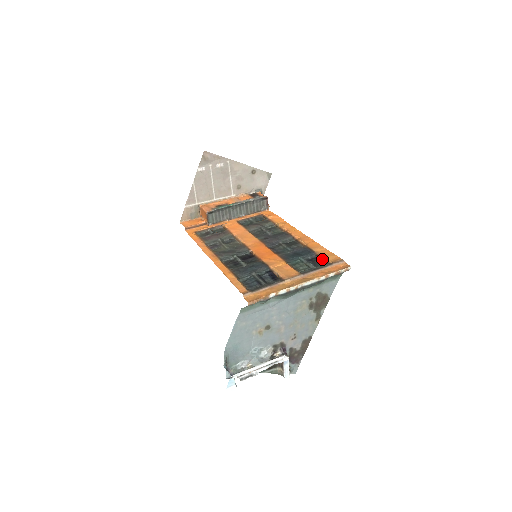
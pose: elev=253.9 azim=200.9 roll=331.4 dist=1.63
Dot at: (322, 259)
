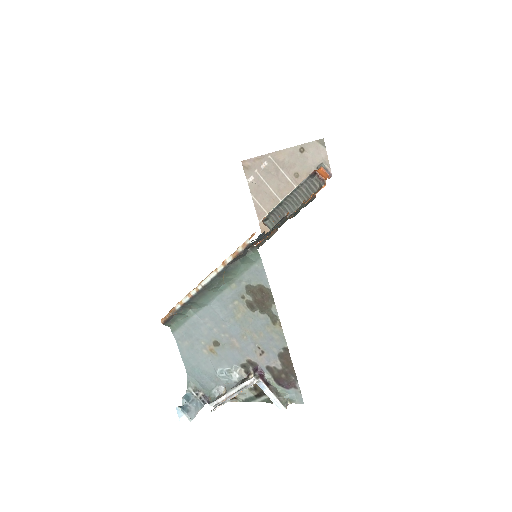
Dot at: occluded
